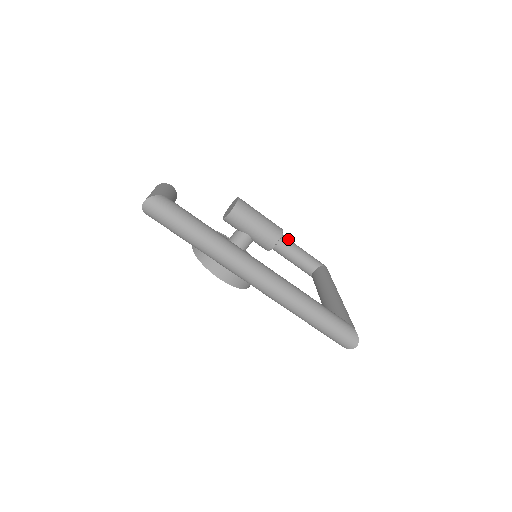
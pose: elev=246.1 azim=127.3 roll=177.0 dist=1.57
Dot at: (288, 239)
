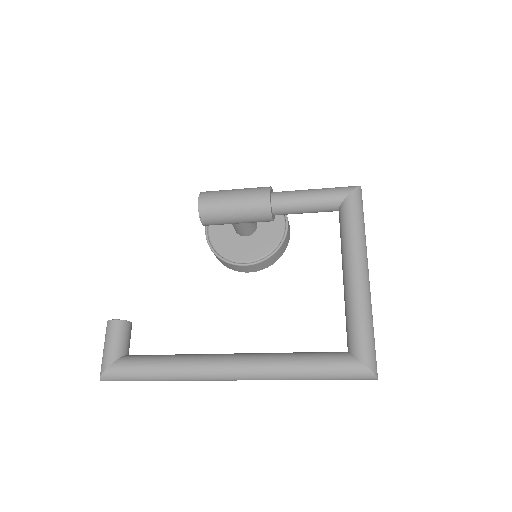
Dot at: (283, 198)
